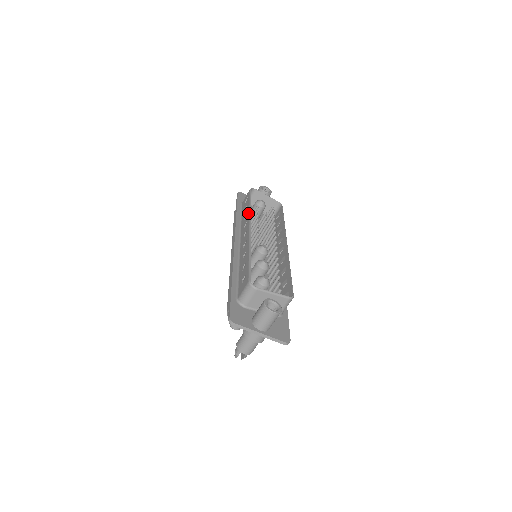
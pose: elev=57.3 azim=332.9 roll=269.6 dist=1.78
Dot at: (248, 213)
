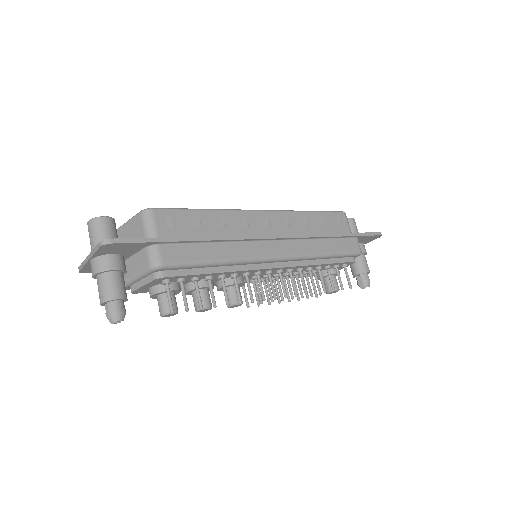
Dot at: occluded
